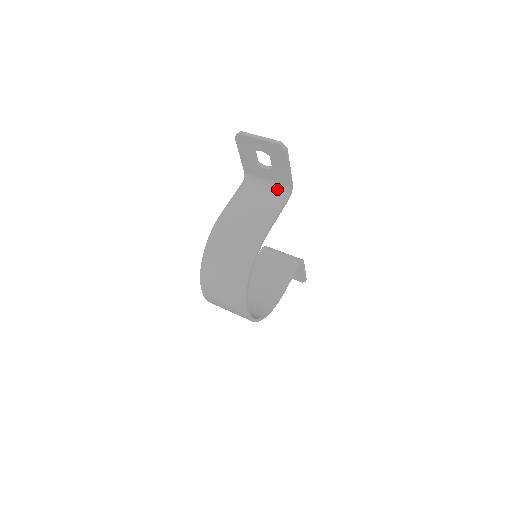
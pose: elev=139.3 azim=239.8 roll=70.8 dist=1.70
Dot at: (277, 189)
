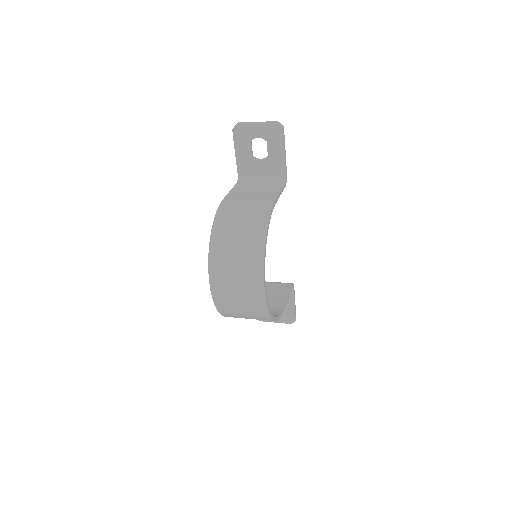
Dot at: (272, 181)
